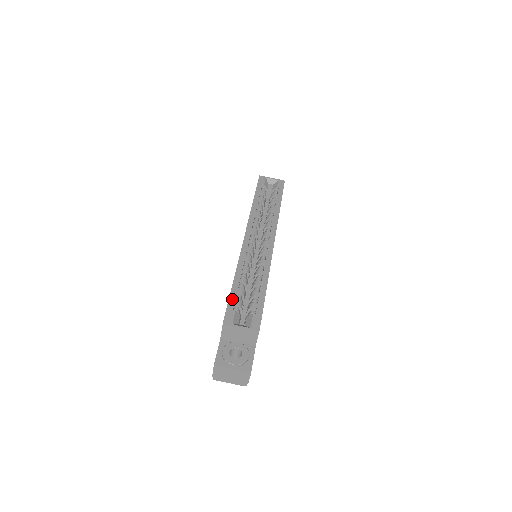
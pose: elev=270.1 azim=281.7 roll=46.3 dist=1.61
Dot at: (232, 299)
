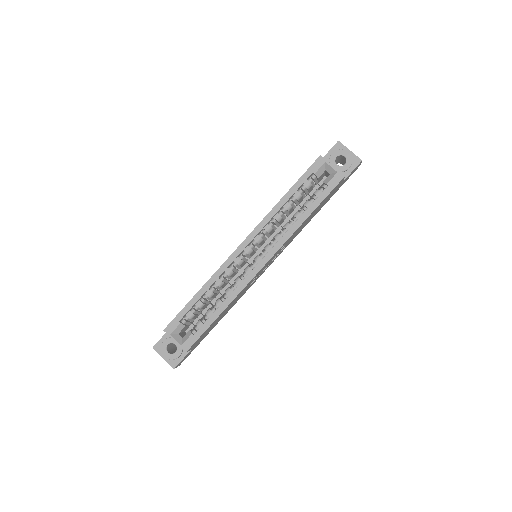
Dot at: (184, 311)
